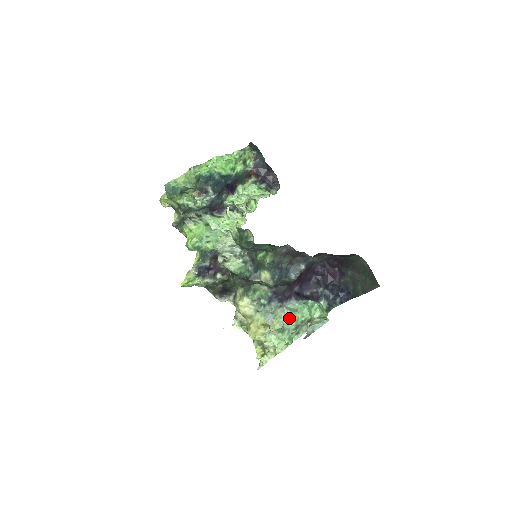
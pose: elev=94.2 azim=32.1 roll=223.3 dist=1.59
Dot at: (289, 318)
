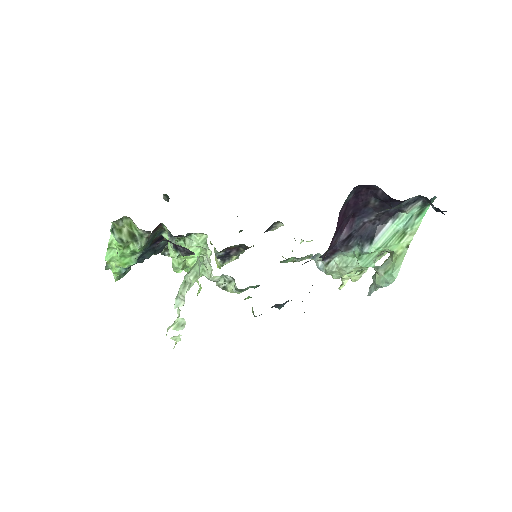
Dot at: occluded
